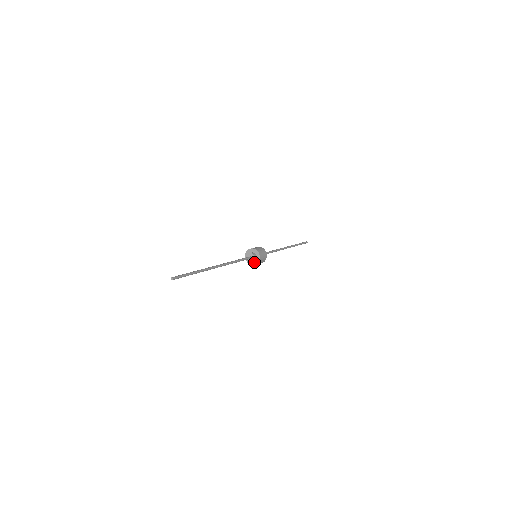
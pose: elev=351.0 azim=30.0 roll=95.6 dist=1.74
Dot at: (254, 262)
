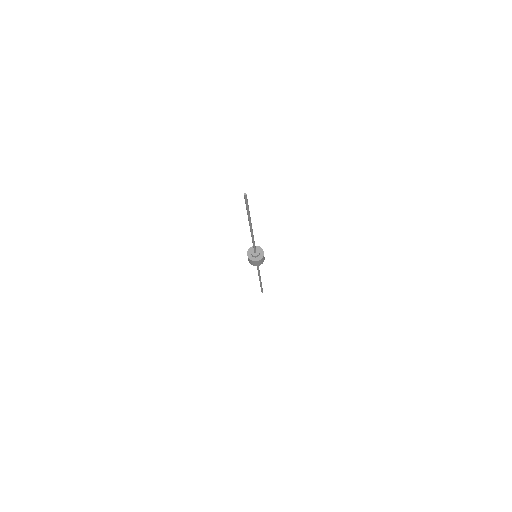
Dot at: (259, 257)
